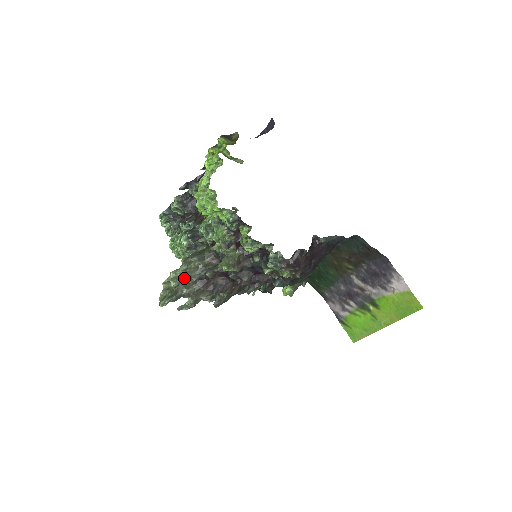
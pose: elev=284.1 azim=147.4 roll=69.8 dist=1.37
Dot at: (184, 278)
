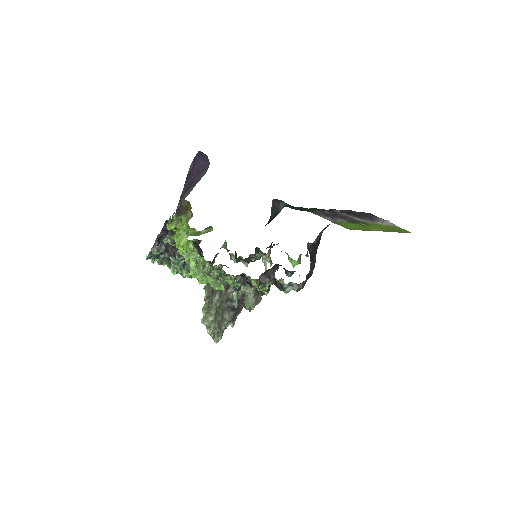
Dot at: (219, 316)
